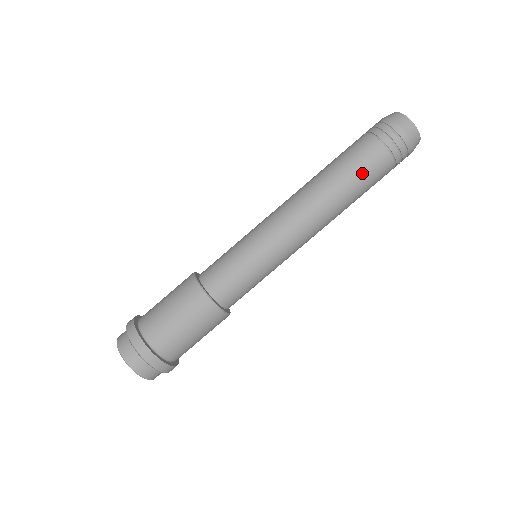
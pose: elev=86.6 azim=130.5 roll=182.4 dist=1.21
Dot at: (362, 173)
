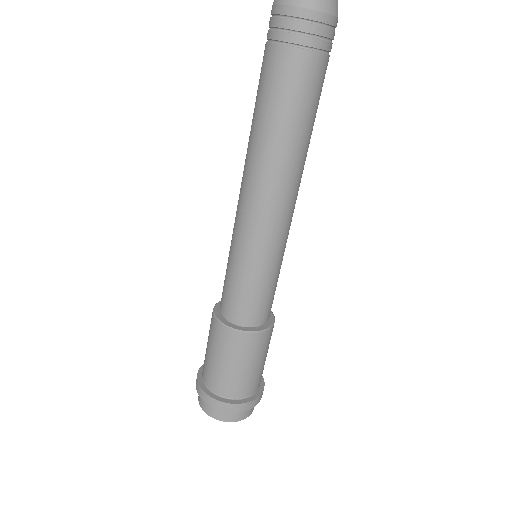
Dot at: (280, 98)
